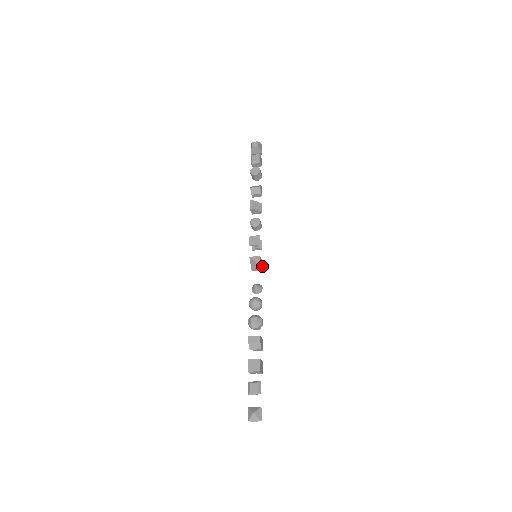
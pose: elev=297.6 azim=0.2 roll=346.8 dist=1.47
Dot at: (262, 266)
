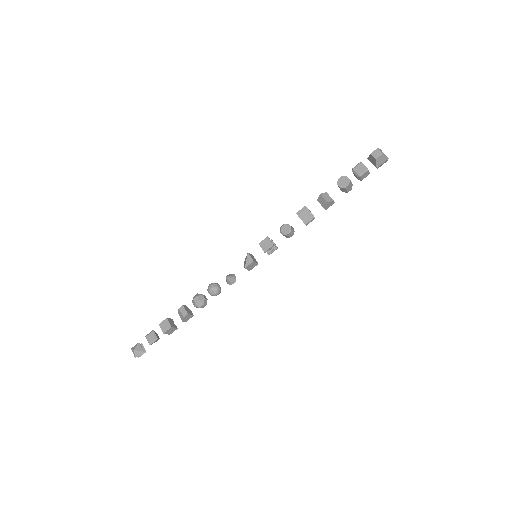
Dot at: occluded
